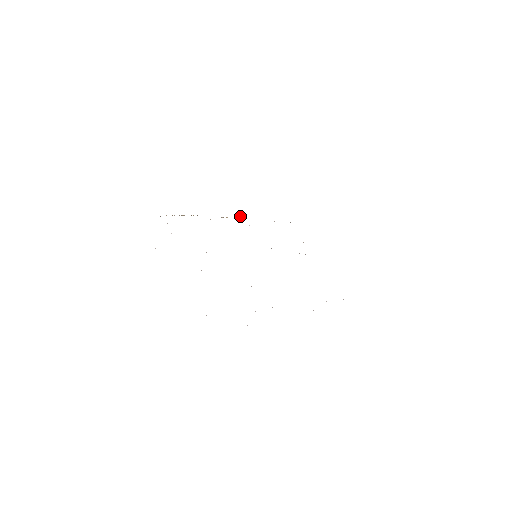
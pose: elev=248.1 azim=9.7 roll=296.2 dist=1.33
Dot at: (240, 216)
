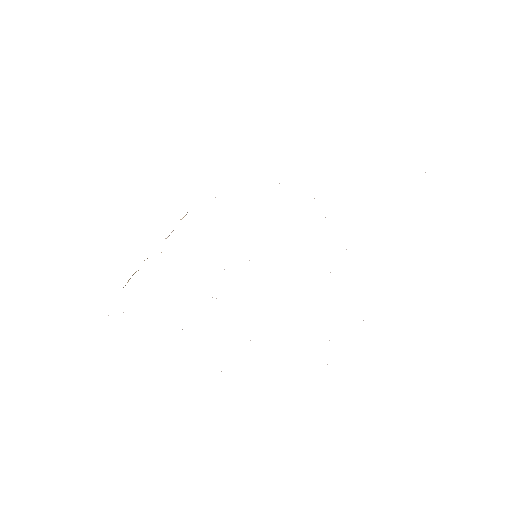
Dot at: occluded
